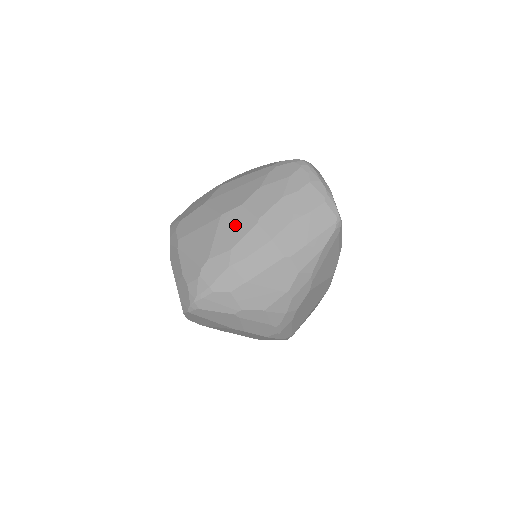
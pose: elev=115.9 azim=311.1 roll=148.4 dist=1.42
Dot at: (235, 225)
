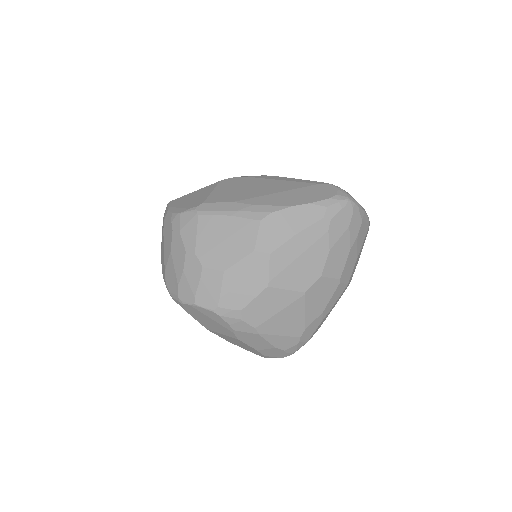
Dot at: (321, 294)
